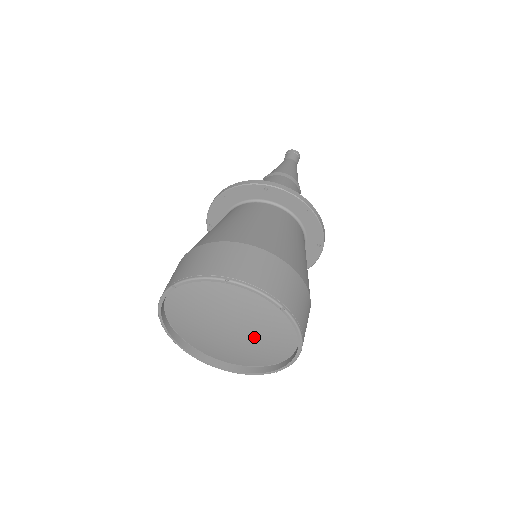
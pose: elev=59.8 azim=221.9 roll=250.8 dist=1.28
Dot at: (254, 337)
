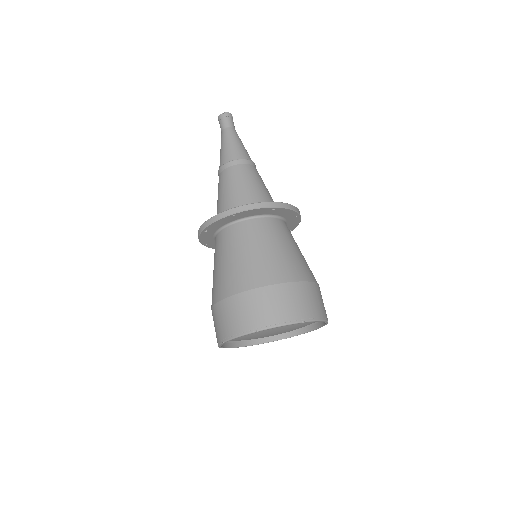
Dot at: (288, 331)
